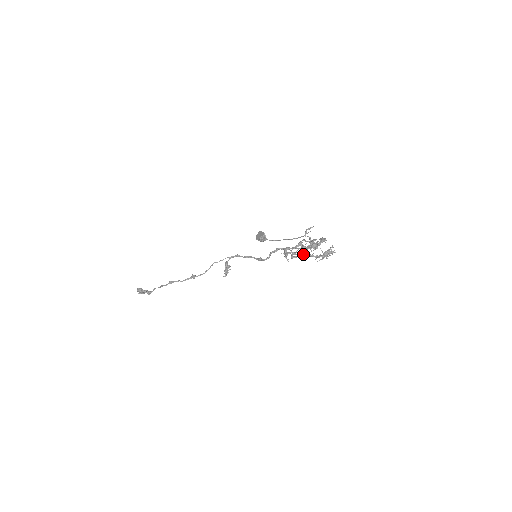
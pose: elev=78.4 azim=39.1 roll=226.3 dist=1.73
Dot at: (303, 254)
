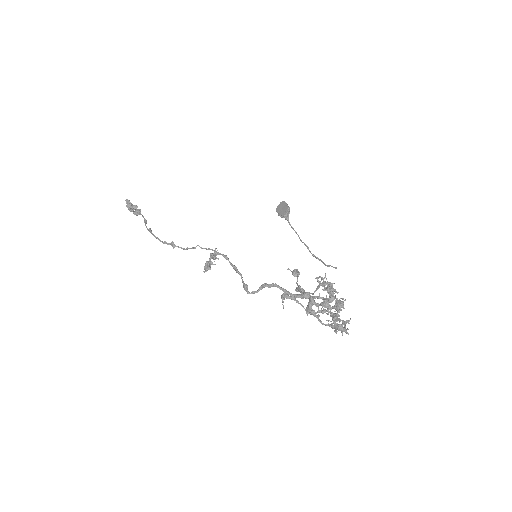
Dot at: (306, 307)
